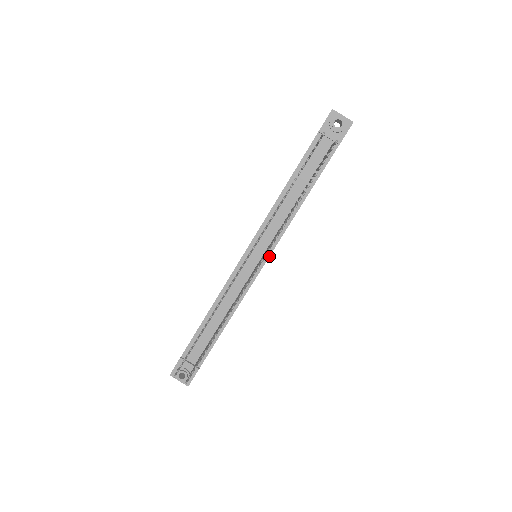
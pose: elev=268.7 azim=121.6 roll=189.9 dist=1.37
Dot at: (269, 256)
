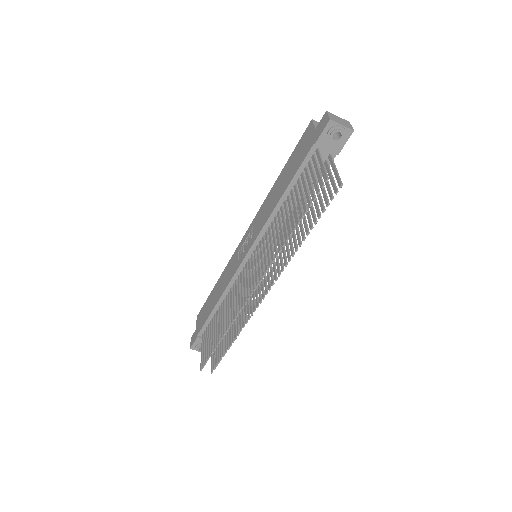
Dot at: occluded
